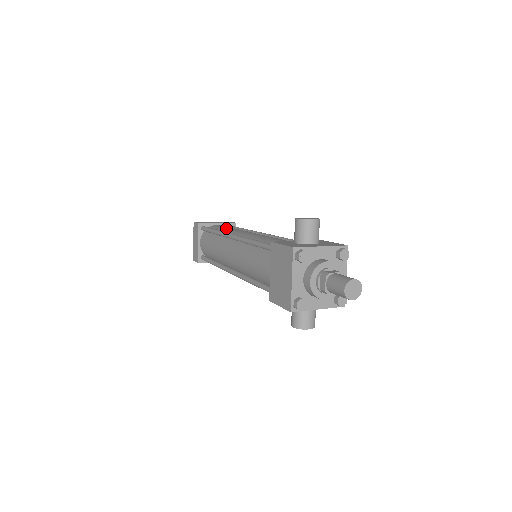
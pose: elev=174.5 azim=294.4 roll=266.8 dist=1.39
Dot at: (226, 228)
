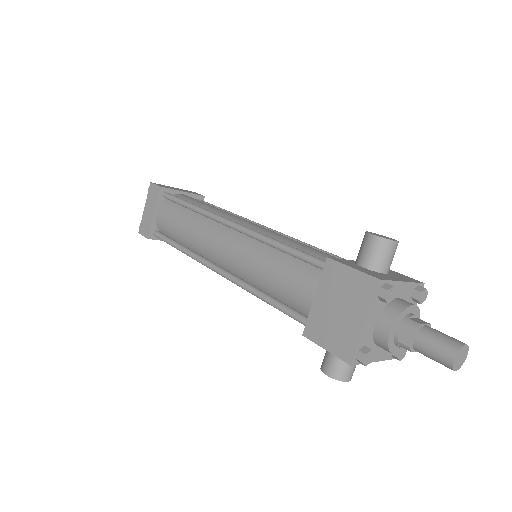
Dot at: (205, 204)
